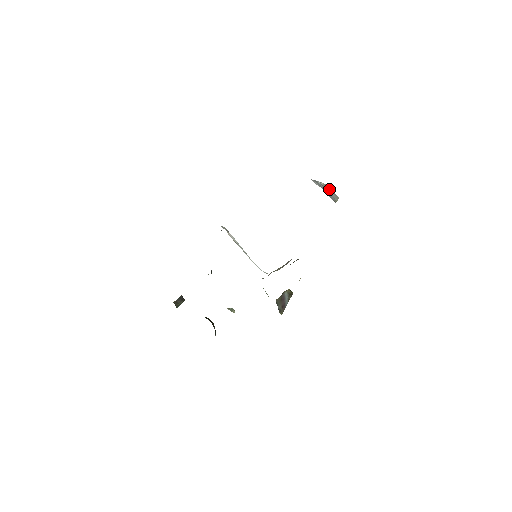
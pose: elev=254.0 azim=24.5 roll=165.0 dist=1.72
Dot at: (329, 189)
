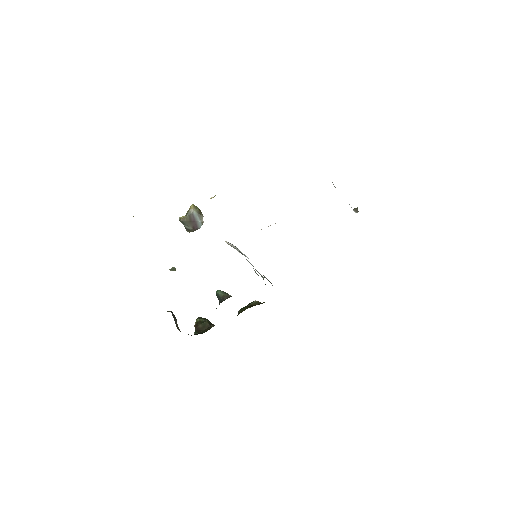
Dot at: occluded
